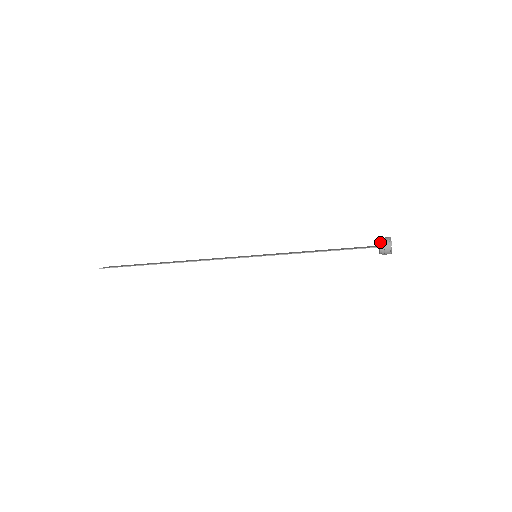
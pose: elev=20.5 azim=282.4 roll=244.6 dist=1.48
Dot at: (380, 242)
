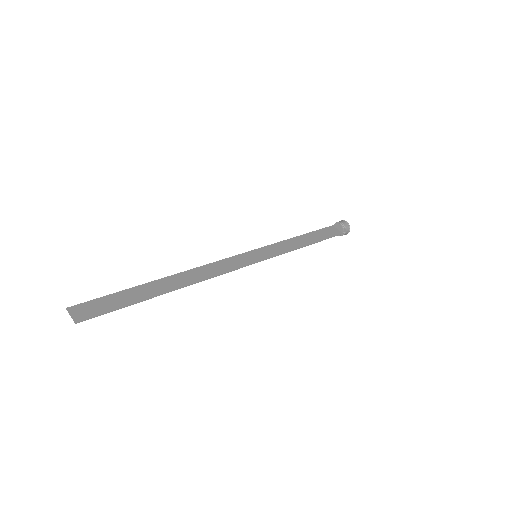
Dot at: (344, 229)
